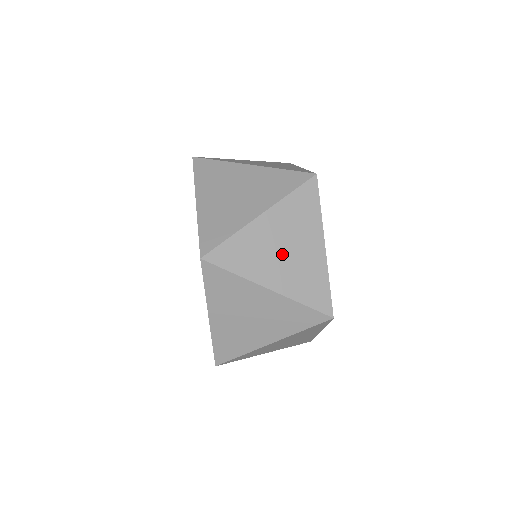
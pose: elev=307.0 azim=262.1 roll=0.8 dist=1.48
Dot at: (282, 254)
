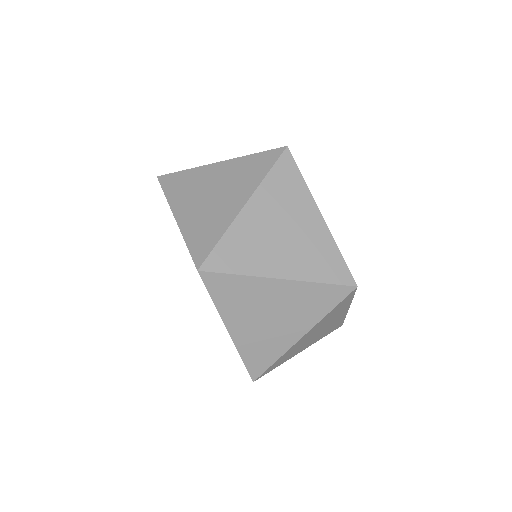
Dot at: (315, 336)
